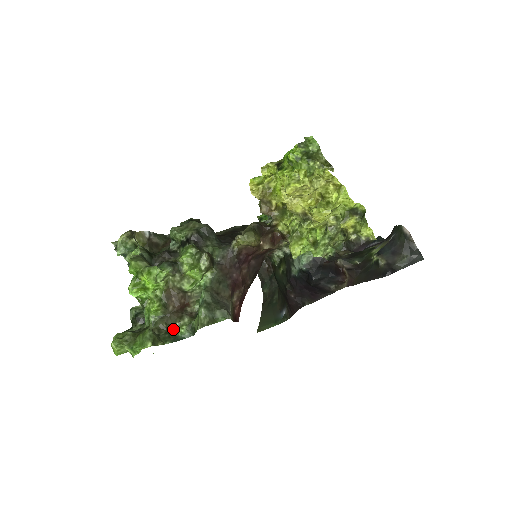
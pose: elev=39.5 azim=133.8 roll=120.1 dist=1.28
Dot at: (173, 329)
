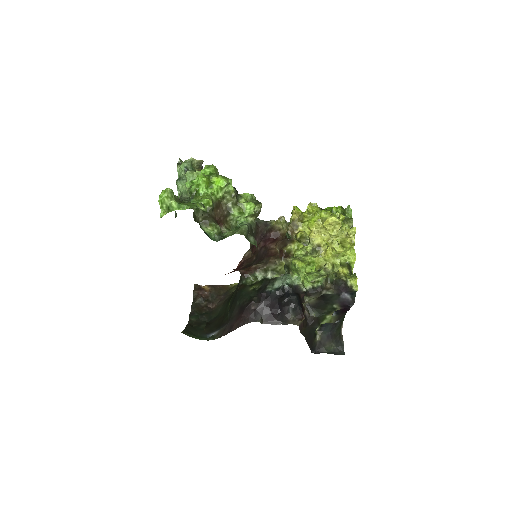
Dot at: (204, 227)
